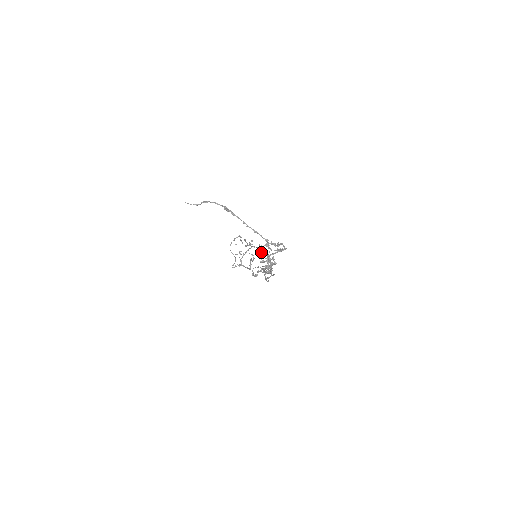
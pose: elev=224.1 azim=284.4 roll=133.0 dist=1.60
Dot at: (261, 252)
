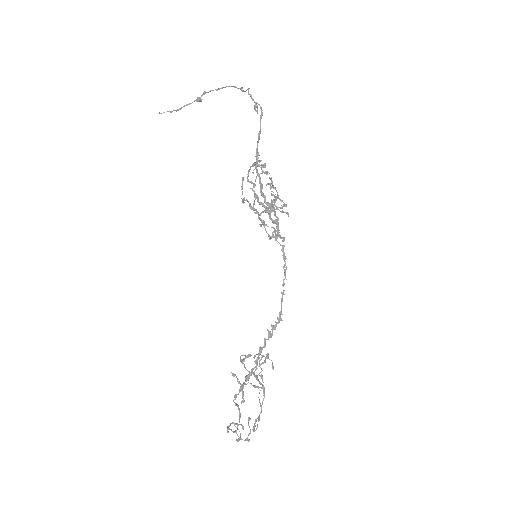
Dot at: (251, 182)
